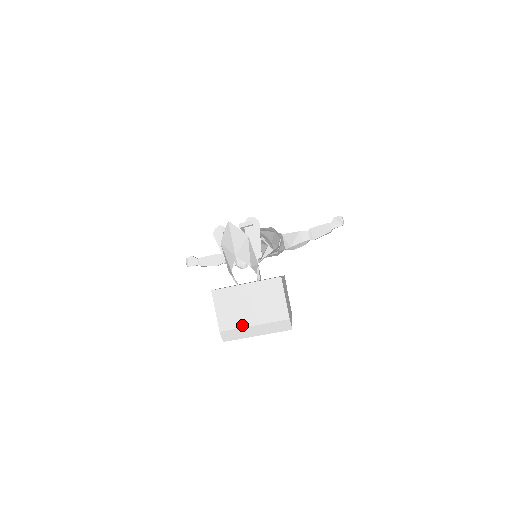
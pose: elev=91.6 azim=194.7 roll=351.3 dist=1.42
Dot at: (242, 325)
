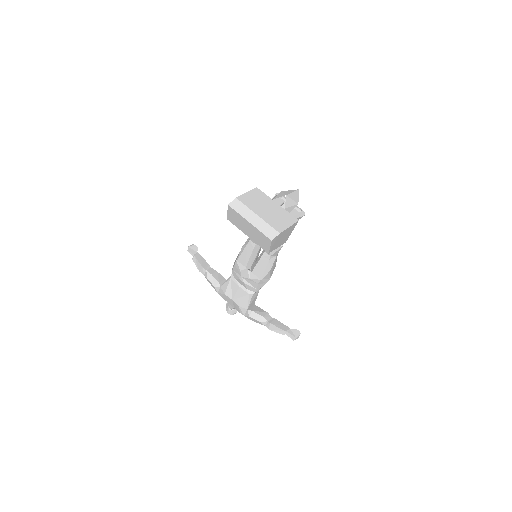
Dot at: (252, 208)
